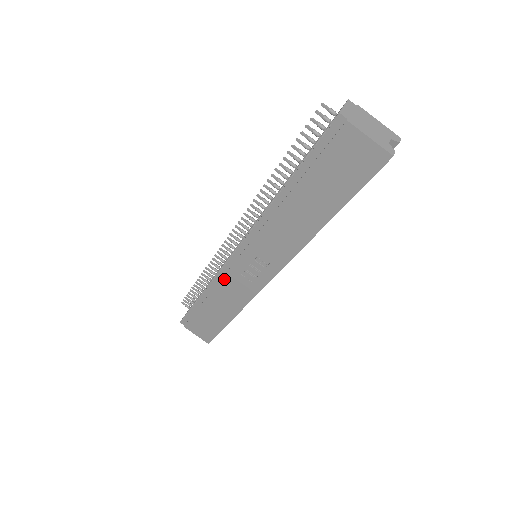
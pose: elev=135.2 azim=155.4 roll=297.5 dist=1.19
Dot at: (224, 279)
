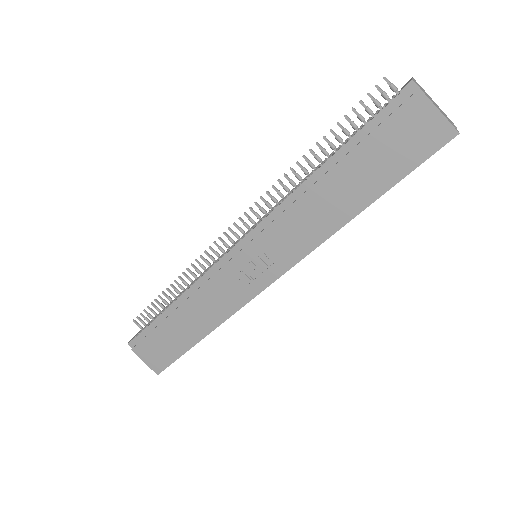
Dot at: (210, 281)
